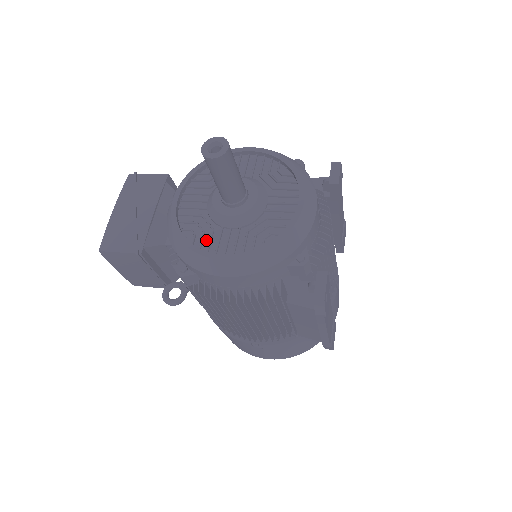
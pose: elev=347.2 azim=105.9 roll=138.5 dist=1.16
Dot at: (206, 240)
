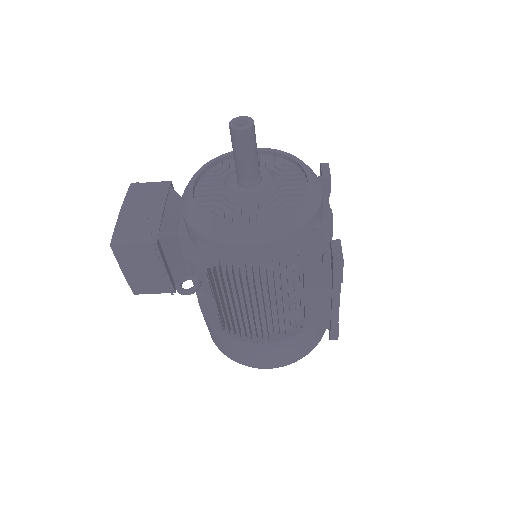
Dot at: (227, 217)
